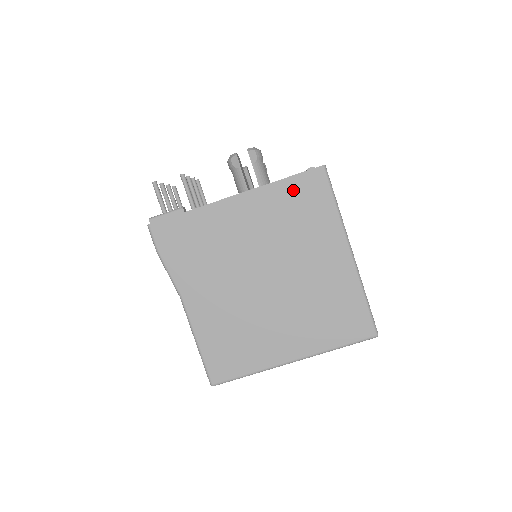
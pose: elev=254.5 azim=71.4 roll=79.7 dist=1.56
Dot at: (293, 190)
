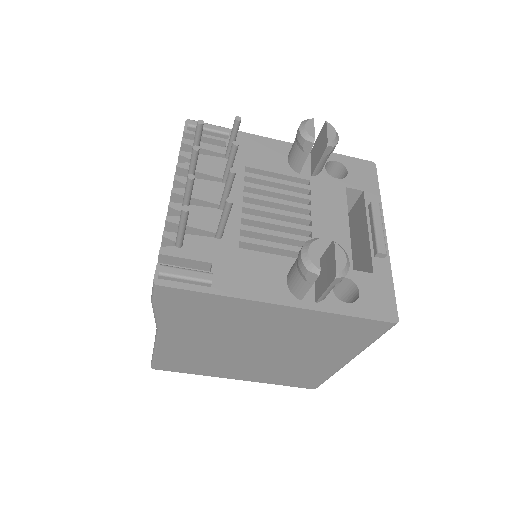
Dot at: (347, 324)
